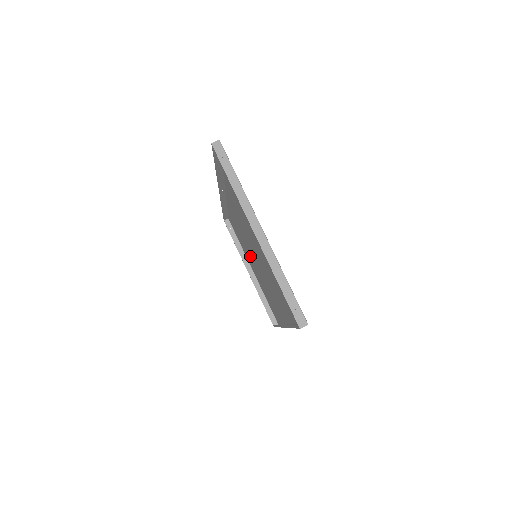
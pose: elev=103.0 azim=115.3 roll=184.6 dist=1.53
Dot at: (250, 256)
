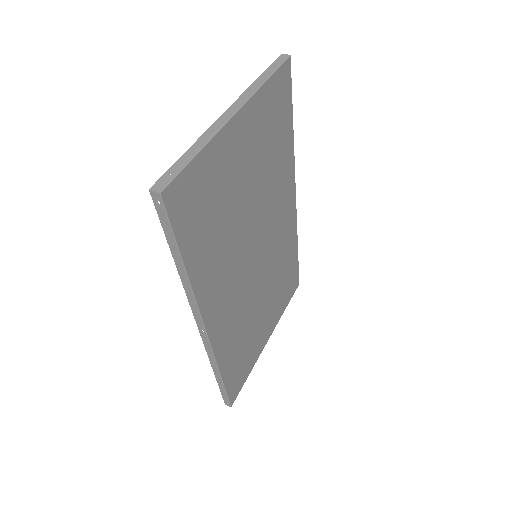
Dot at: (269, 296)
